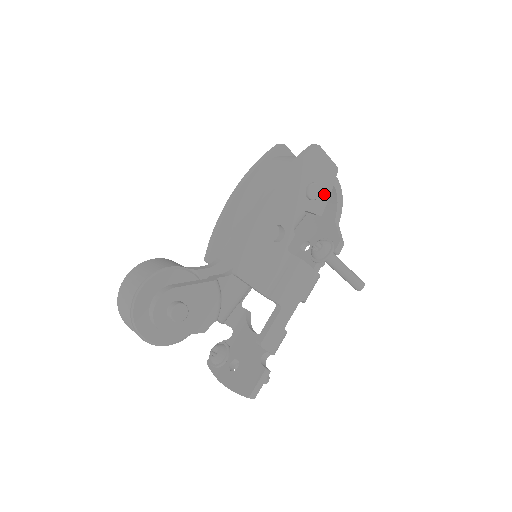
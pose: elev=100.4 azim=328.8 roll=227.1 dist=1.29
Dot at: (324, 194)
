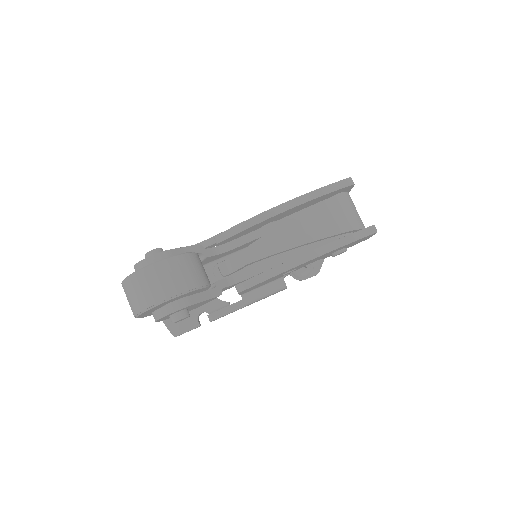
Dot at: occluded
